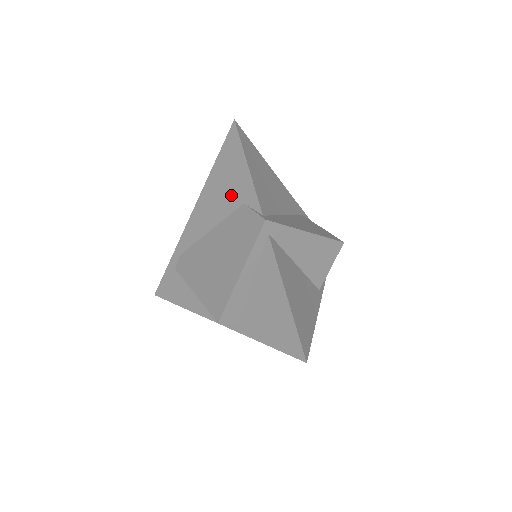
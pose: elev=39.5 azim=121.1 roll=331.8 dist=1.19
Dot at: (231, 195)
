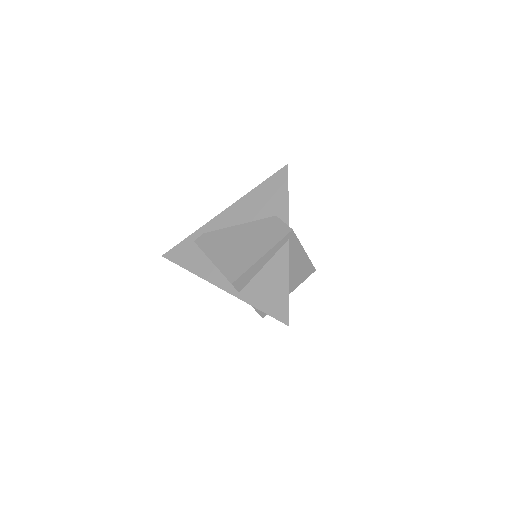
Dot at: (267, 207)
